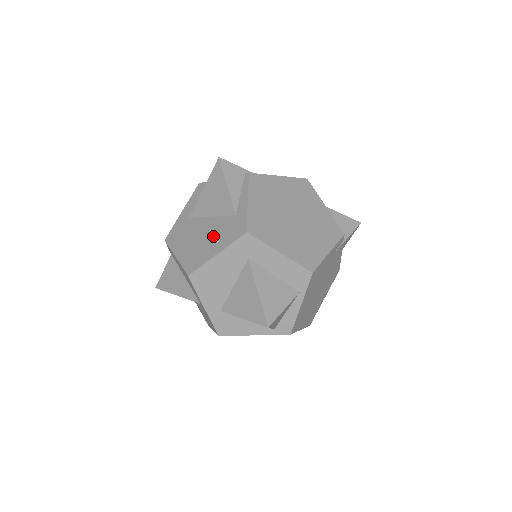
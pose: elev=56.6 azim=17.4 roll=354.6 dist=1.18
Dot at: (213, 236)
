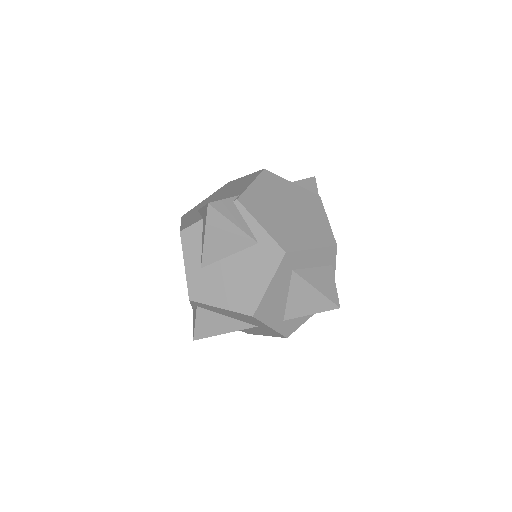
Dot at: (249, 272)
